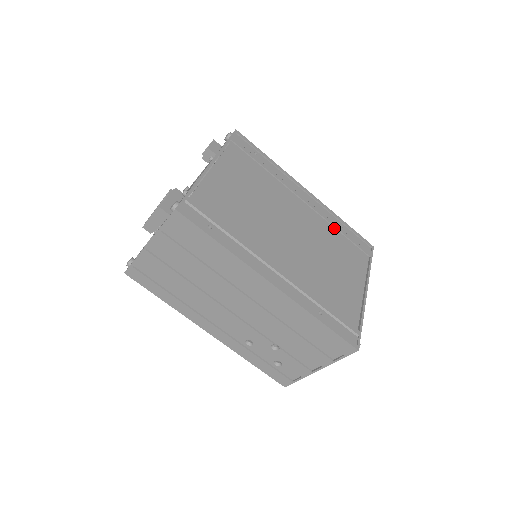
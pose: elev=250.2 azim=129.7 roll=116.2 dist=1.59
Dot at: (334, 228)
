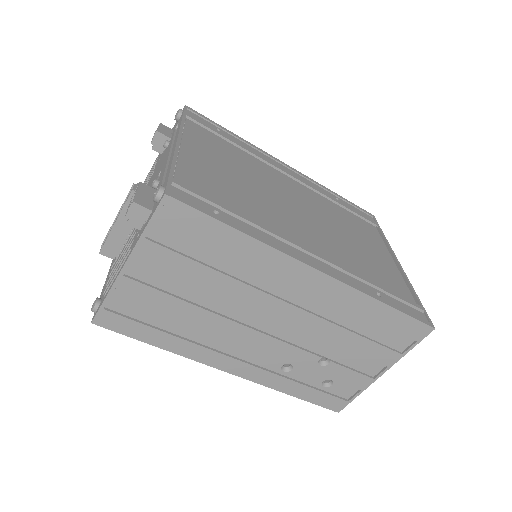
Dot at: (331, 202)
